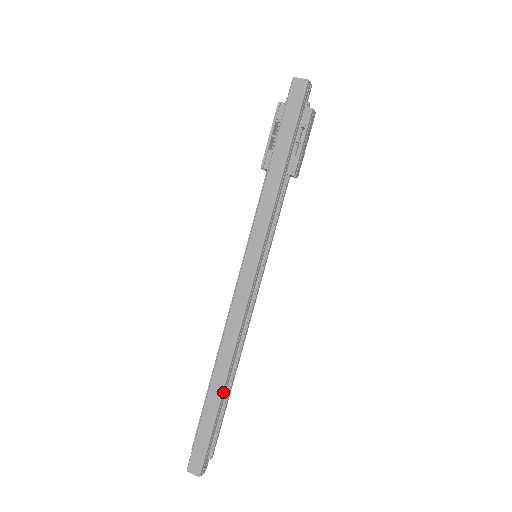
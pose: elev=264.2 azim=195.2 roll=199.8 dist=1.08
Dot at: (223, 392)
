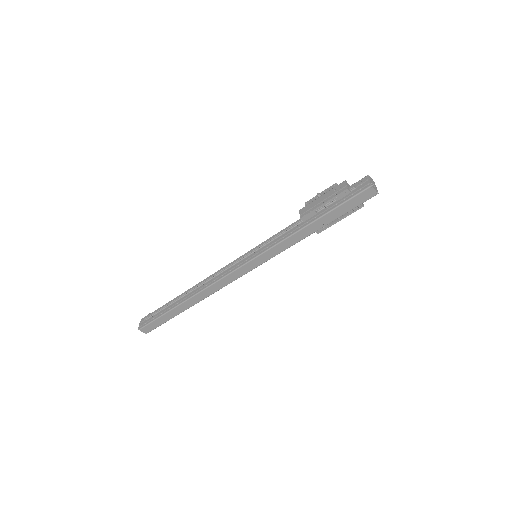
Dot at: occluded
